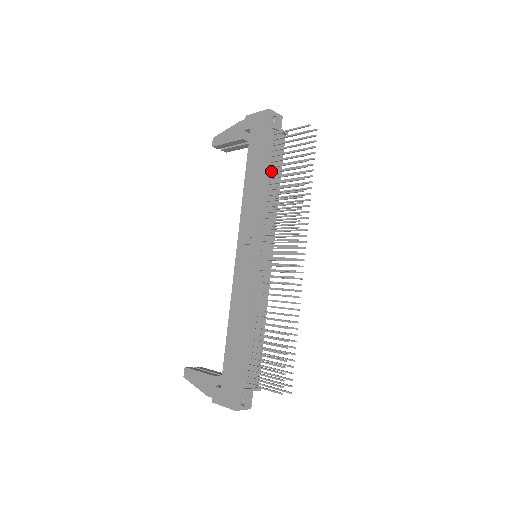
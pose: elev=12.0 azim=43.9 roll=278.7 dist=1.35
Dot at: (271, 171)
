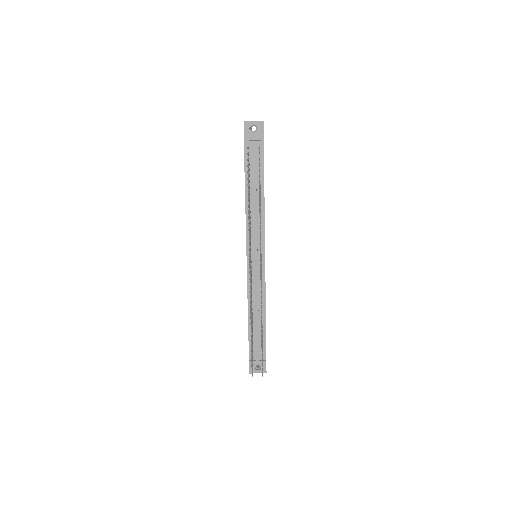
Dot at: (250, 184)
